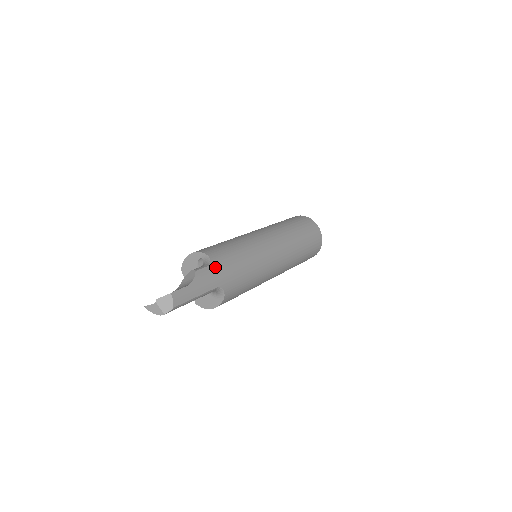
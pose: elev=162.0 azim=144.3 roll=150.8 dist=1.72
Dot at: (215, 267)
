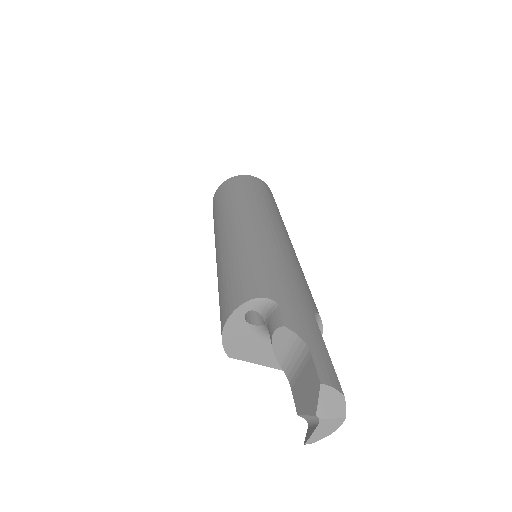
Dot at: (283, 299)
